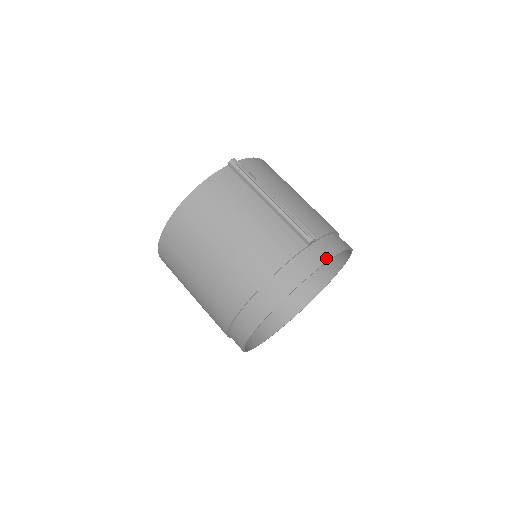
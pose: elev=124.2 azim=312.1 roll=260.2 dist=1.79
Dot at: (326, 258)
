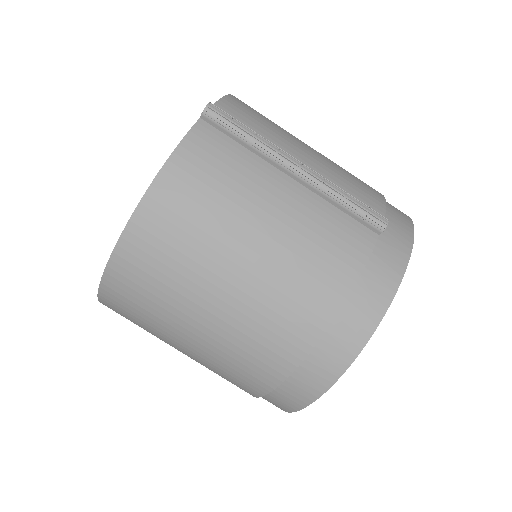
Dot at: (407, 248)
